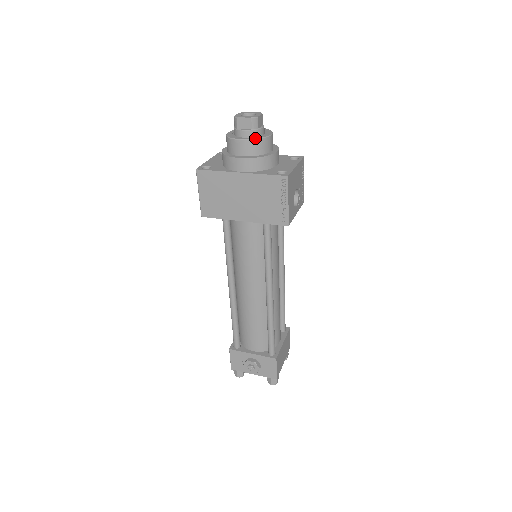
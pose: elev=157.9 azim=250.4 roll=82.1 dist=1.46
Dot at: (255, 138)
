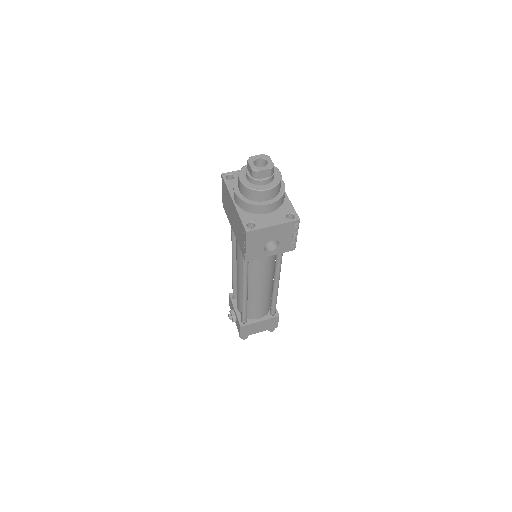
Dot at: (248, 186)
